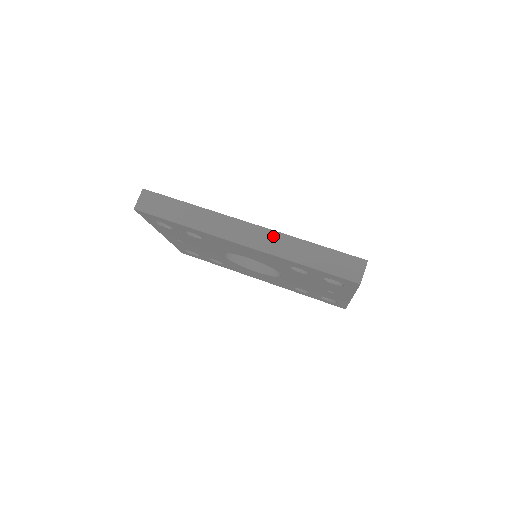
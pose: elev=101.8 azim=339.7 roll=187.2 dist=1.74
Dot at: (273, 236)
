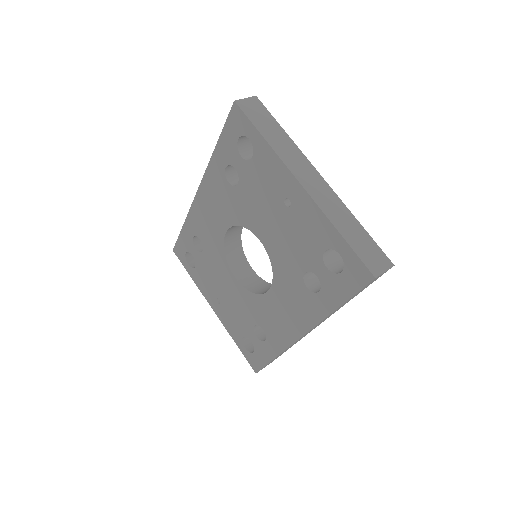
Dot at: occluded
